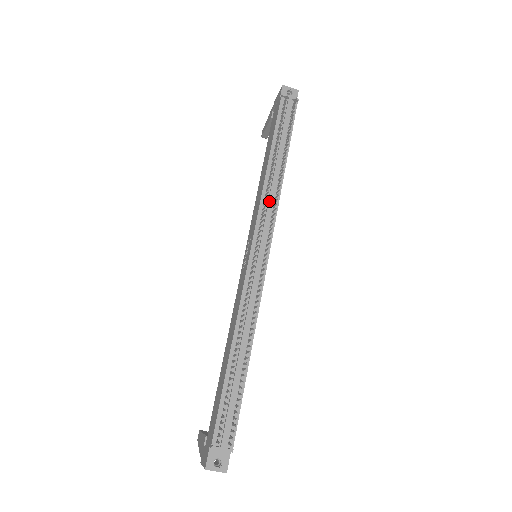
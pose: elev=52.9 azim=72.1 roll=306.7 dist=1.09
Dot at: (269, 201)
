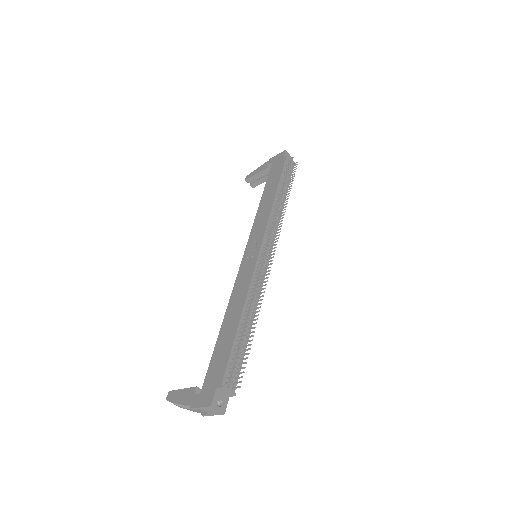
Dot at: (275, 220)
